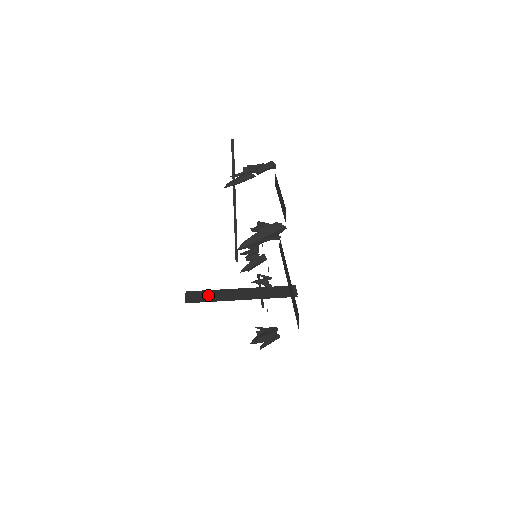
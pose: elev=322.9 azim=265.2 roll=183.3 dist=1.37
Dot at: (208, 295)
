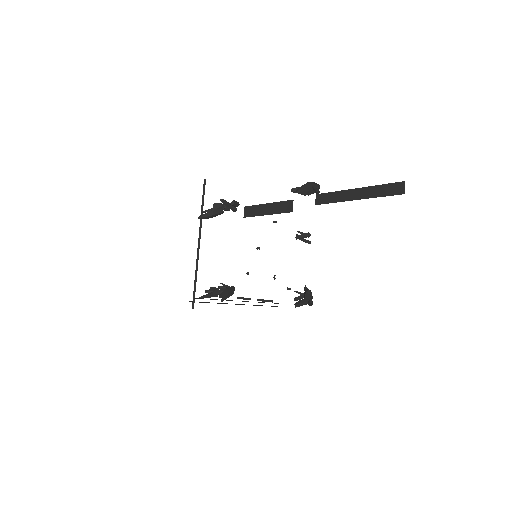
Dot at: (211, 299)
